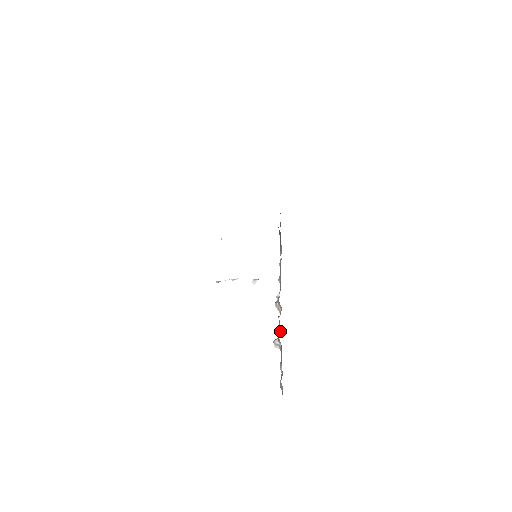
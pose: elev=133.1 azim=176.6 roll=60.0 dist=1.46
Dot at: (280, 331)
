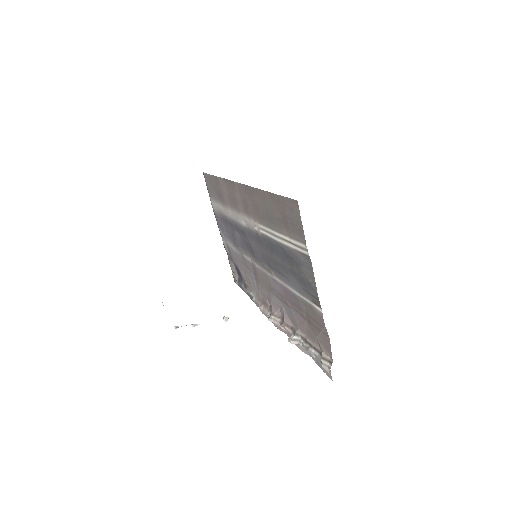
Dot at: (291, 331)
